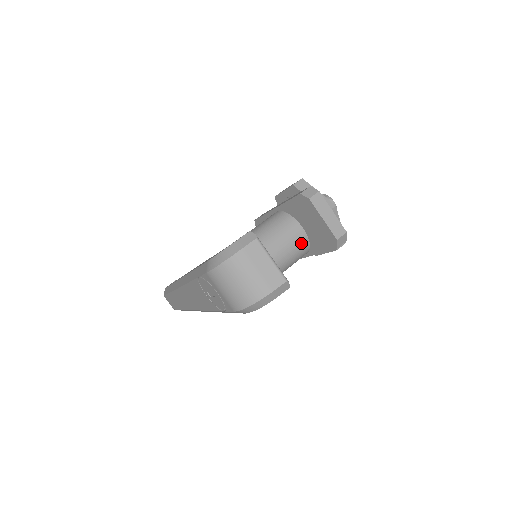
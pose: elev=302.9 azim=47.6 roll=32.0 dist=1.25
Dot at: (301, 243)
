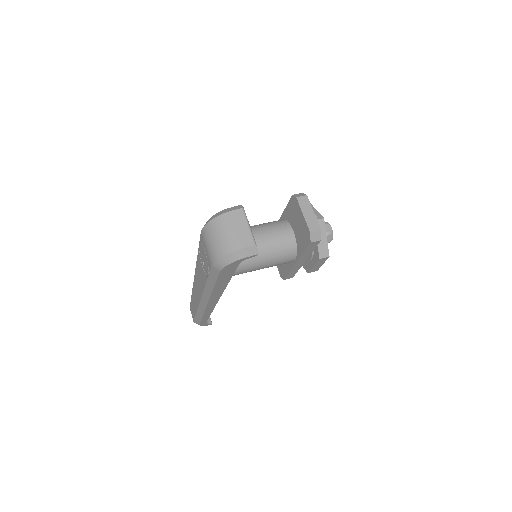
Dot at: (288, 242)
